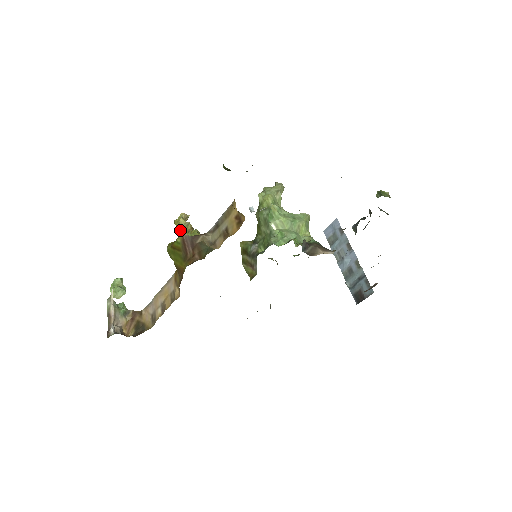
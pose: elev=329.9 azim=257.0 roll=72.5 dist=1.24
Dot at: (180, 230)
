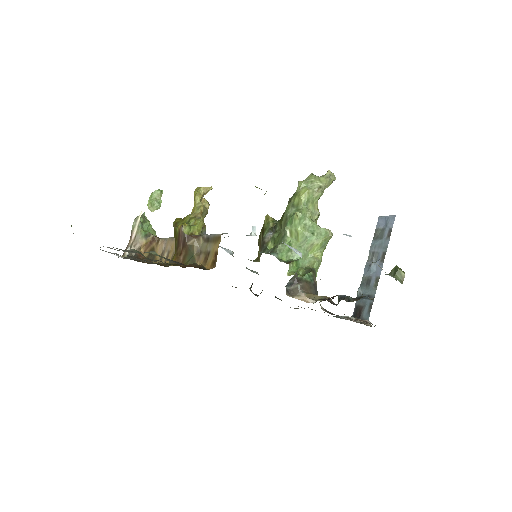
Dot at: occluded
